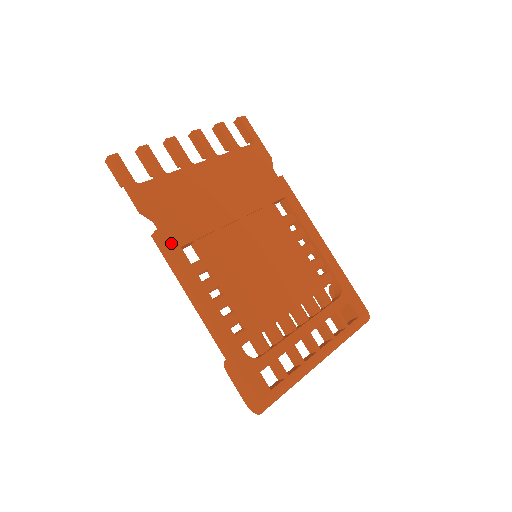
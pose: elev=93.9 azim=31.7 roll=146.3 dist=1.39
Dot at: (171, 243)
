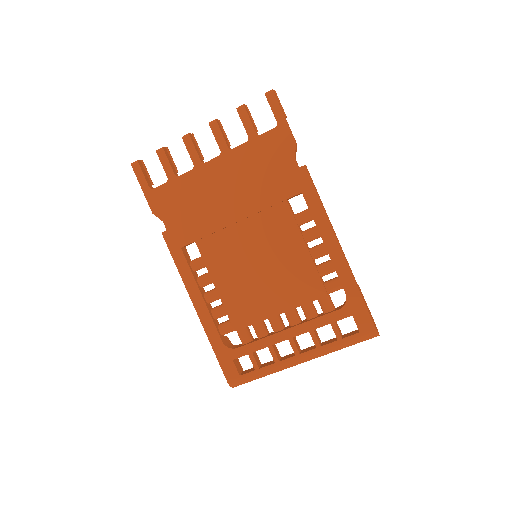
Dot at: (173, 244)
